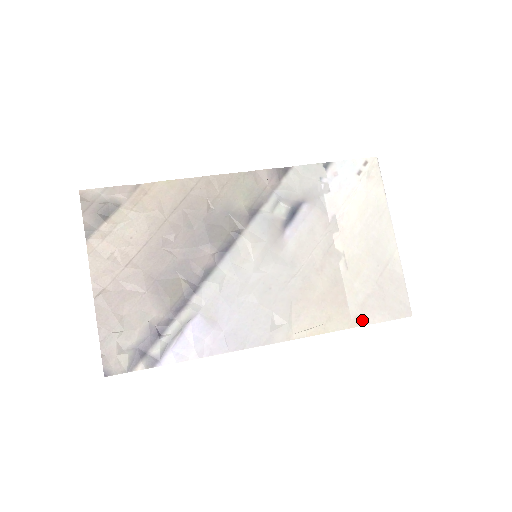
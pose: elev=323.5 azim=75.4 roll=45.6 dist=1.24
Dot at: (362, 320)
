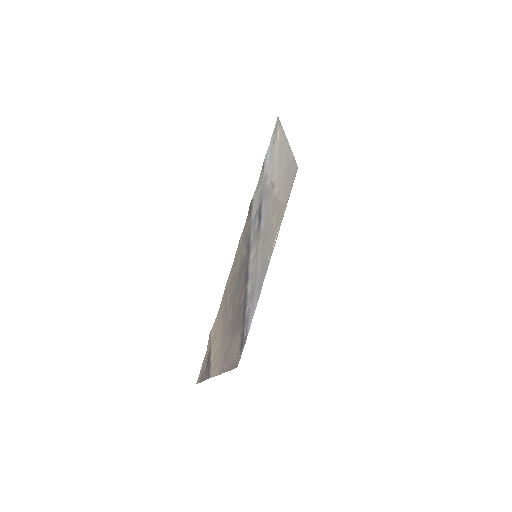
Dot at: (287, 202)
